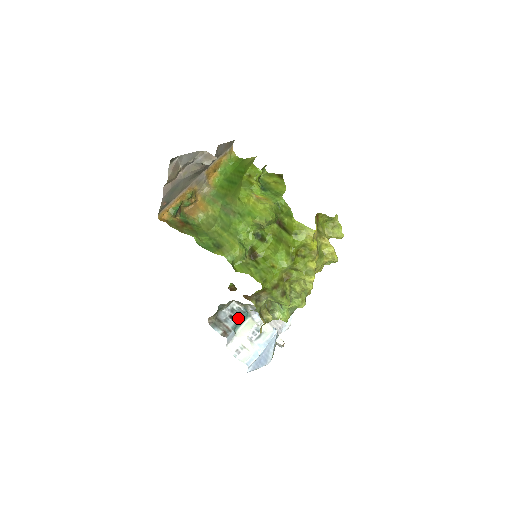
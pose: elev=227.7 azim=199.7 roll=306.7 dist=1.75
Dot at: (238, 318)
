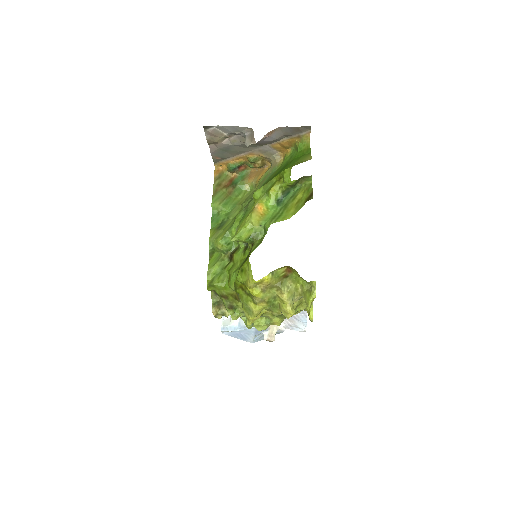
Dot at: occluded
